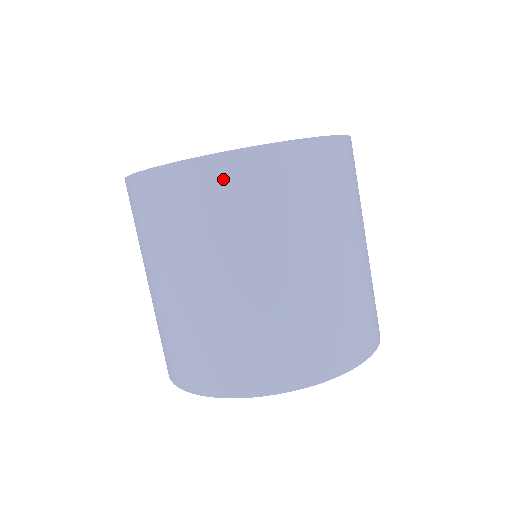
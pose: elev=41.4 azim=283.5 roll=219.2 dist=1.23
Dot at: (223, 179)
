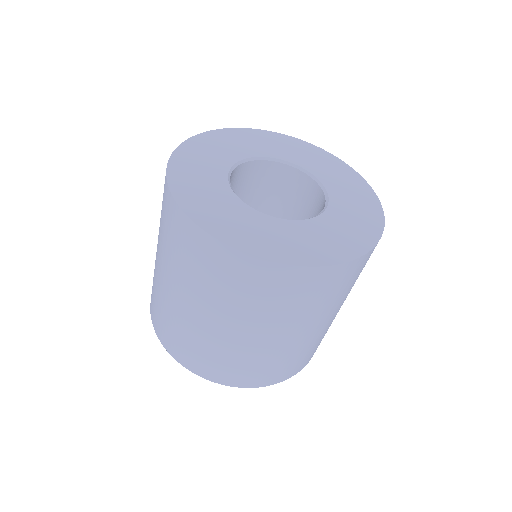
Dot at: (290, 282)
